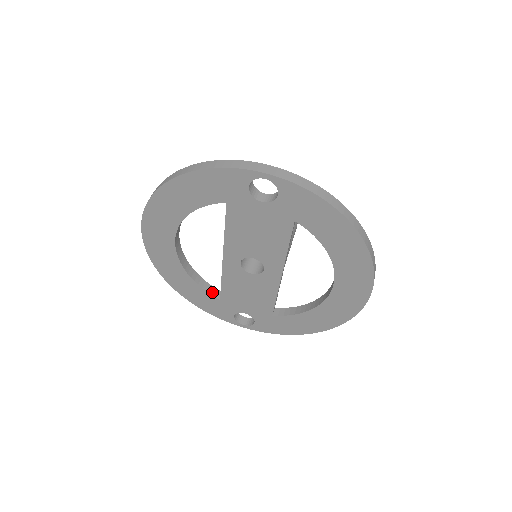
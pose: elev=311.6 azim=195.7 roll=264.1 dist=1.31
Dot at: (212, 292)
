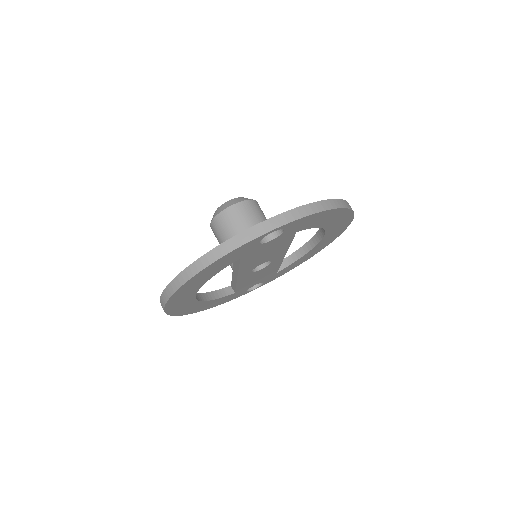
Dot at: (226, 293)
